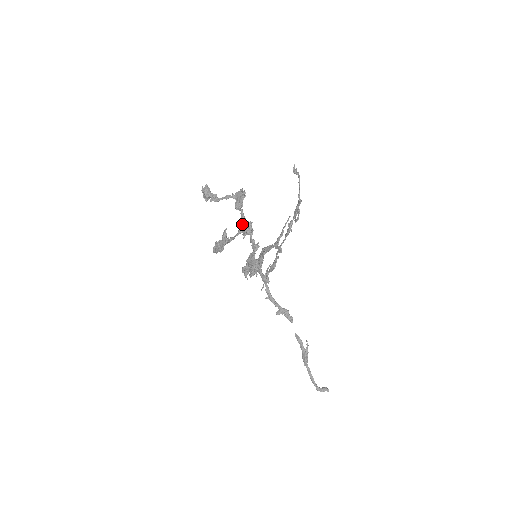
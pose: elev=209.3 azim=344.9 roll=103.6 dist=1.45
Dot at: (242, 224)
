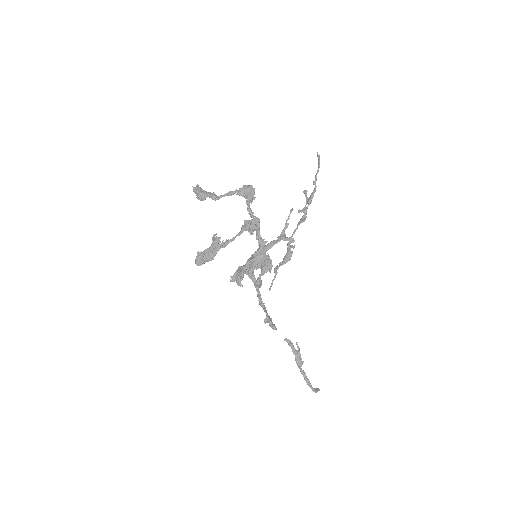
Dot at: (248, 221)
